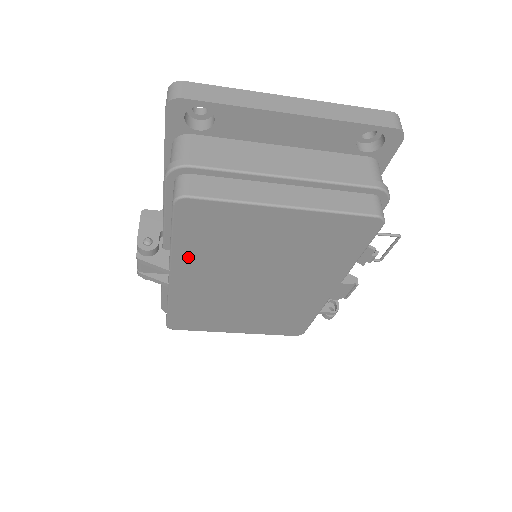
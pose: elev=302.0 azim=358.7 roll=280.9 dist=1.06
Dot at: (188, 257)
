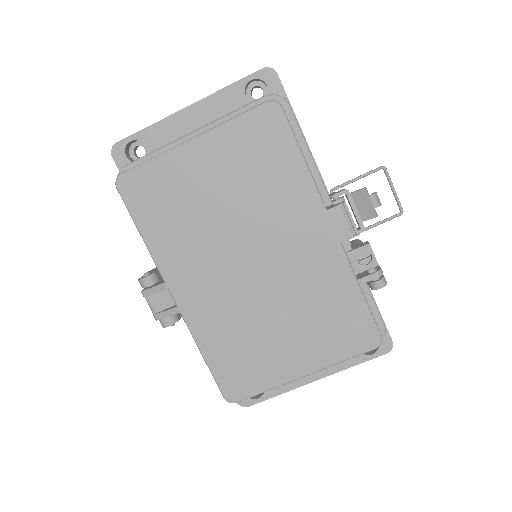
Dot at: (167, 252)
